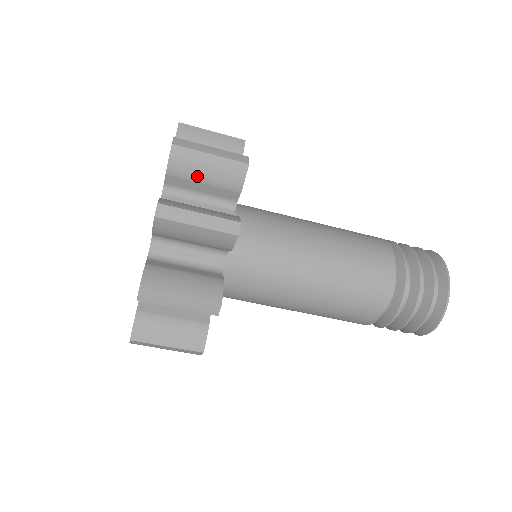
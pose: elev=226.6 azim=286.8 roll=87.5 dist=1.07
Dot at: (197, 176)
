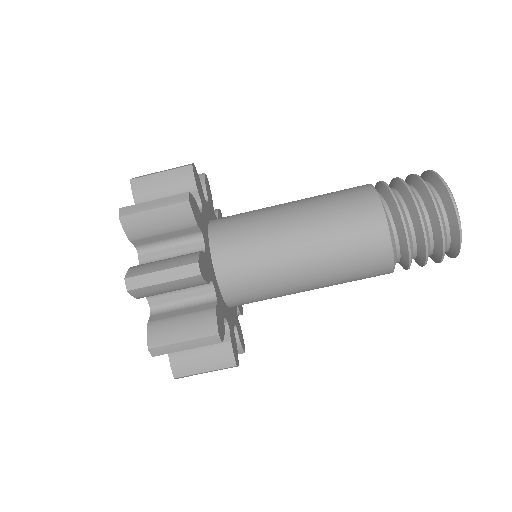
Dot at: (158, 193)
